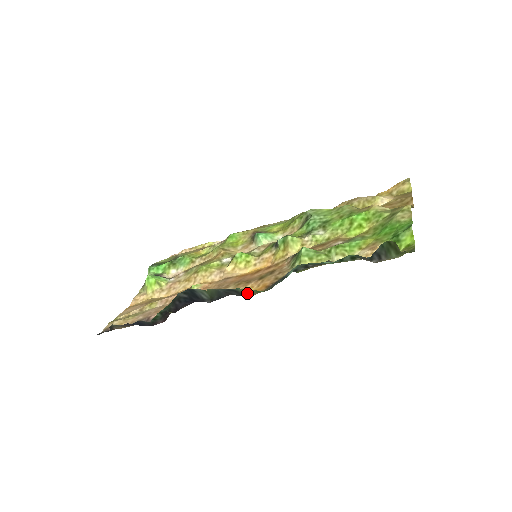
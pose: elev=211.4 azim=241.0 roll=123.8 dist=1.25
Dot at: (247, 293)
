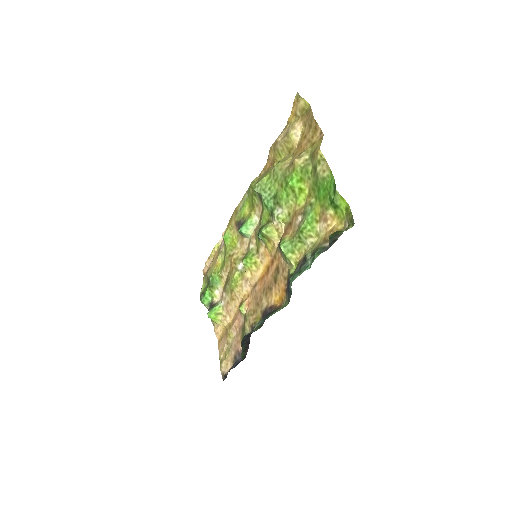
Dot at: (278, 309)
